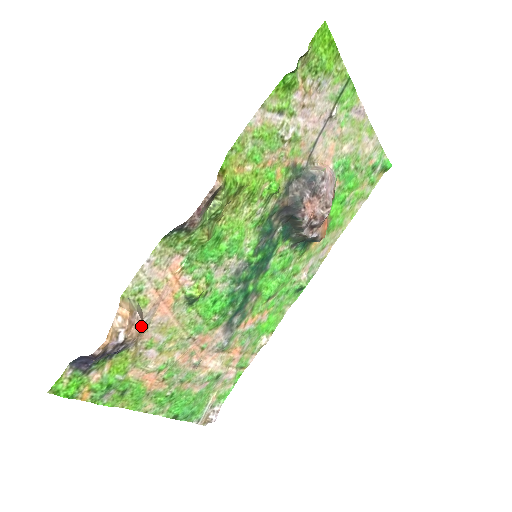
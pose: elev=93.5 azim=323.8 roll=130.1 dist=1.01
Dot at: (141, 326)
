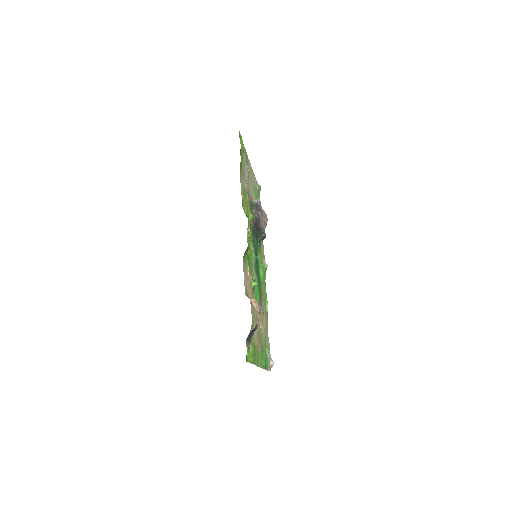
Dot at: occluded
